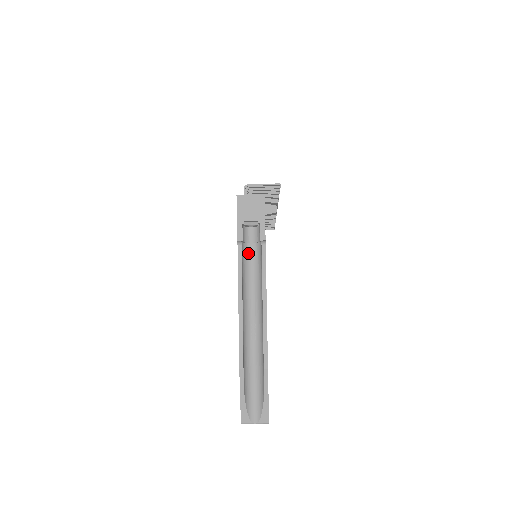
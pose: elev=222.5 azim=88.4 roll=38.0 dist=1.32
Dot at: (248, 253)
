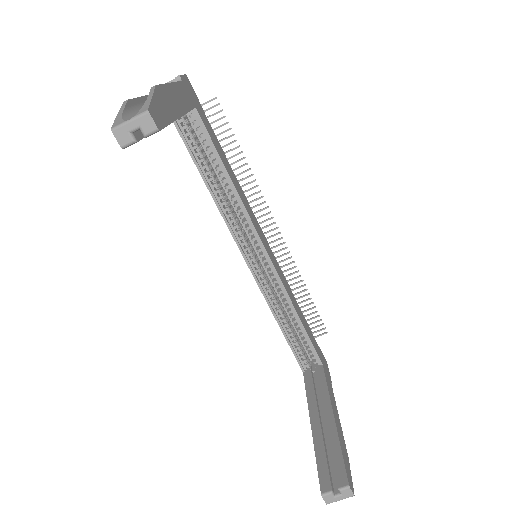
Dot at: occluded
